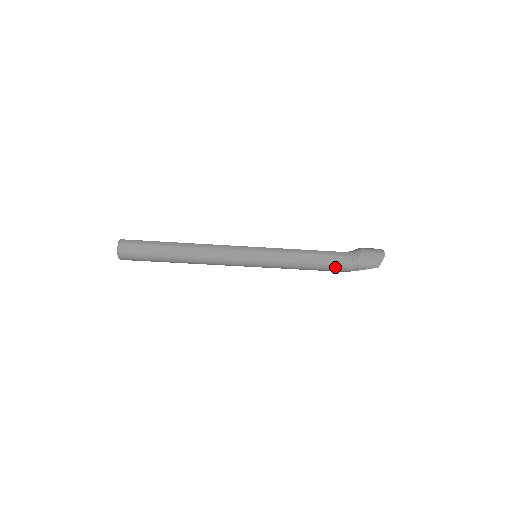
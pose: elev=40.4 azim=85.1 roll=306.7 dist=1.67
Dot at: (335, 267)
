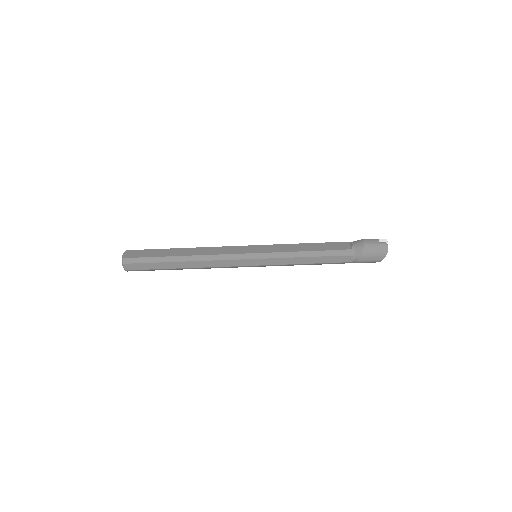
Dot at: occluded
